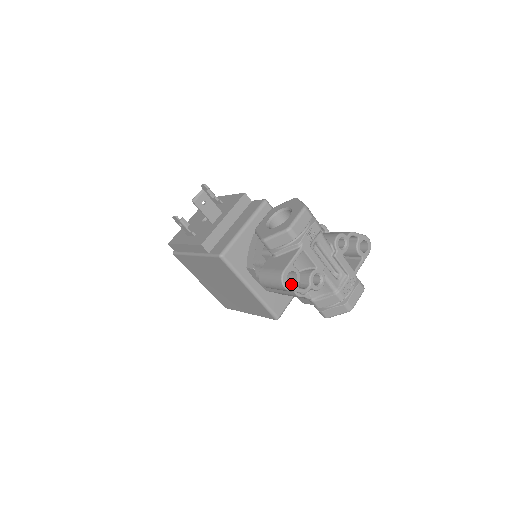
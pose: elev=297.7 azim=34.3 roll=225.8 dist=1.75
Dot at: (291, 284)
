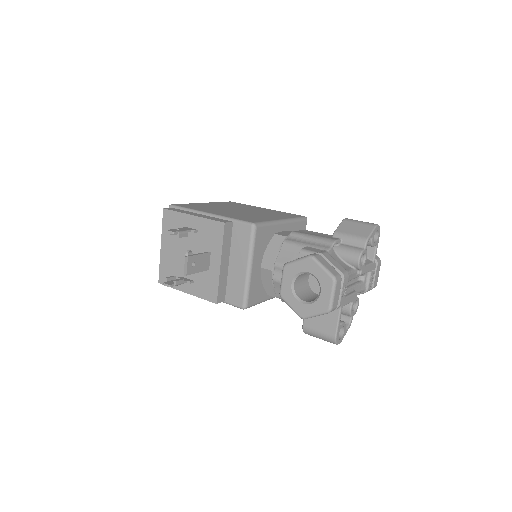
Dot at: (340, 333)
